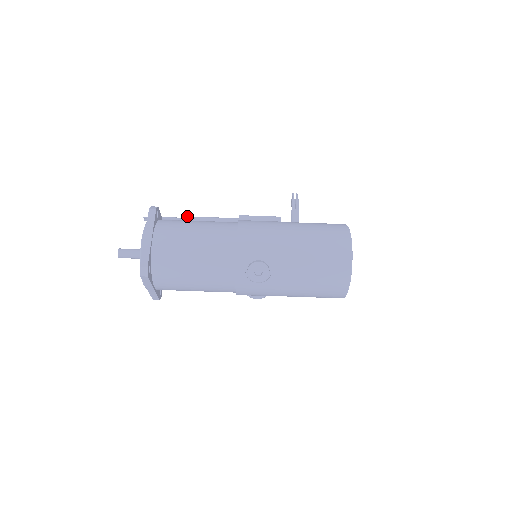
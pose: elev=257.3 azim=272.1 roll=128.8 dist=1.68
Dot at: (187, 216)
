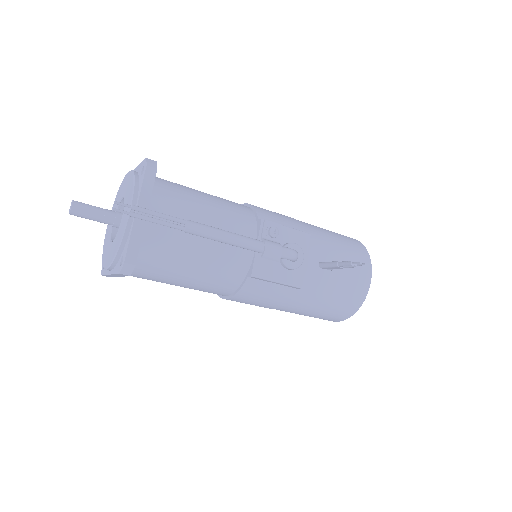
Dot at: (186, 230)
